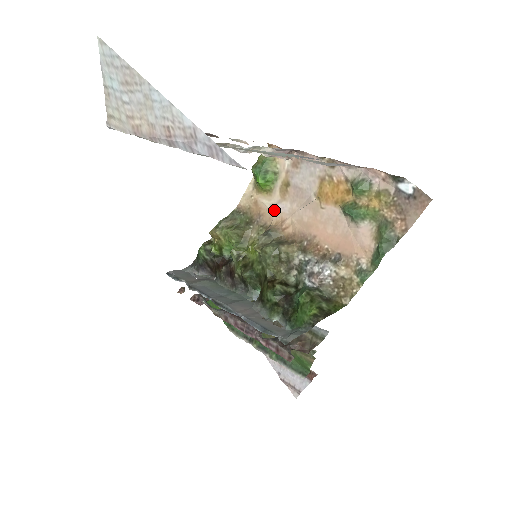
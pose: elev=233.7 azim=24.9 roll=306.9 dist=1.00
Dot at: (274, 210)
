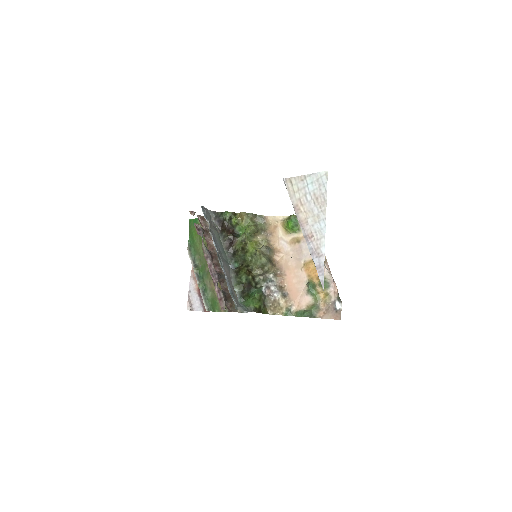
Dot at: (281, 242)
